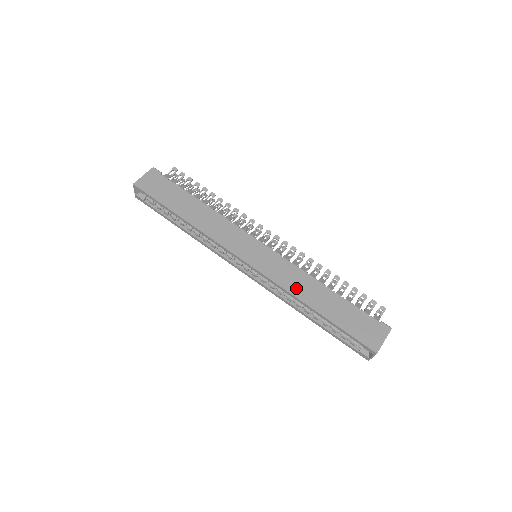
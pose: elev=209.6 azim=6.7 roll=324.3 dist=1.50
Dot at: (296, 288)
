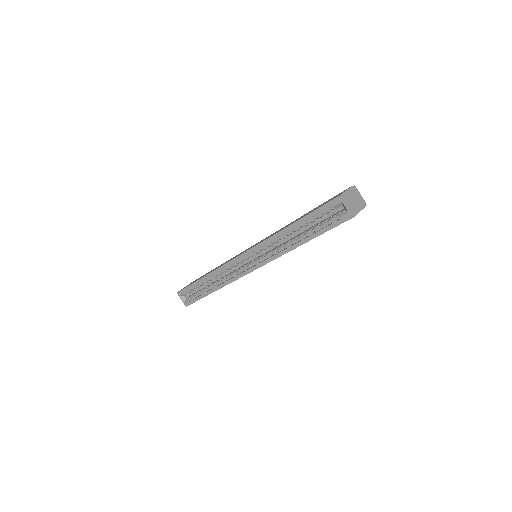
Dot at: (275, 233)
